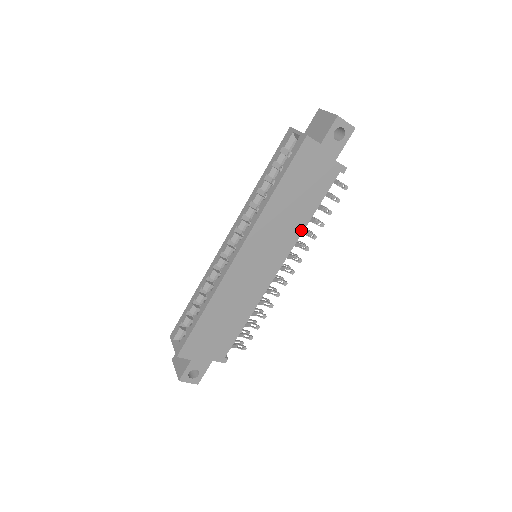
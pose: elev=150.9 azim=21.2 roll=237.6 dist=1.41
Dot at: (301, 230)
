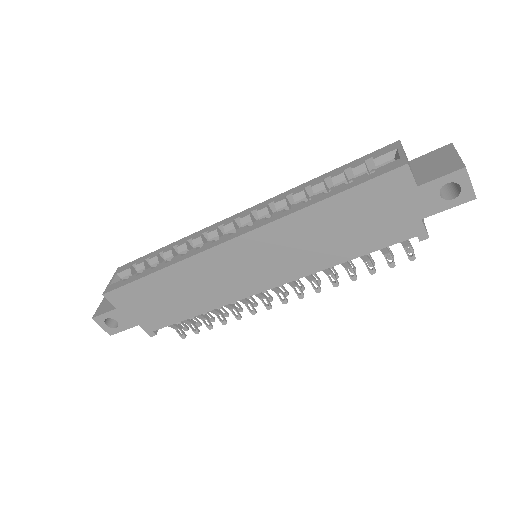
Dot at: (323, 266)
